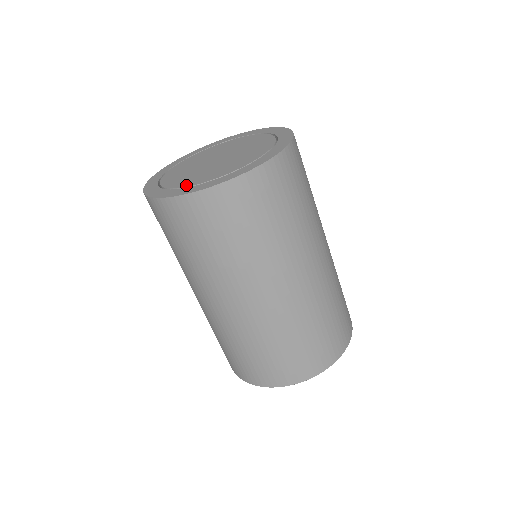
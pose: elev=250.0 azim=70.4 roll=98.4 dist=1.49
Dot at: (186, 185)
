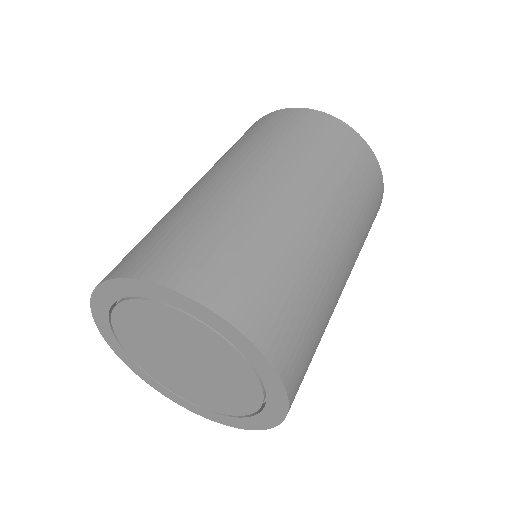
Dot at: (224, 413)
